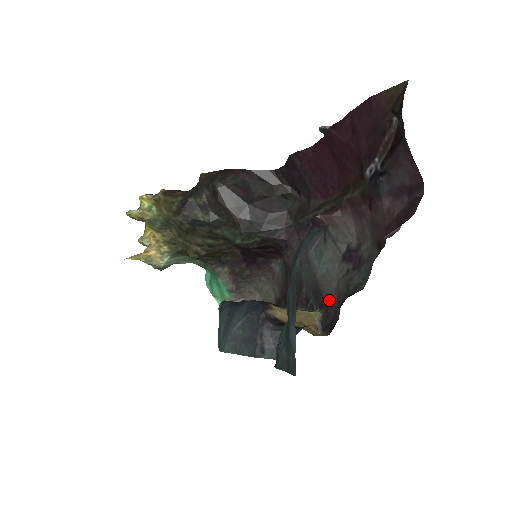
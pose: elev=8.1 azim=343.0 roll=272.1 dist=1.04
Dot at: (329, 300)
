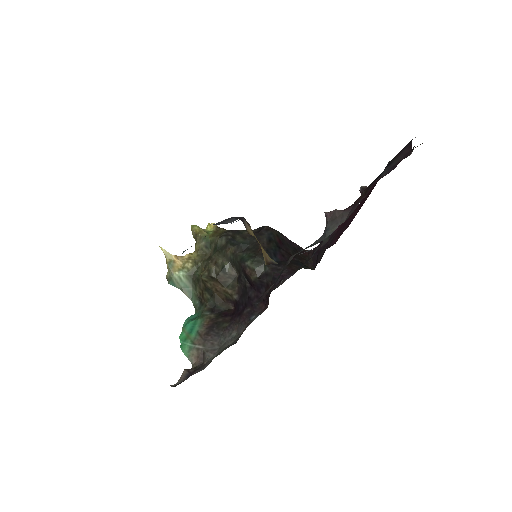
Dot at: (292, 257)
